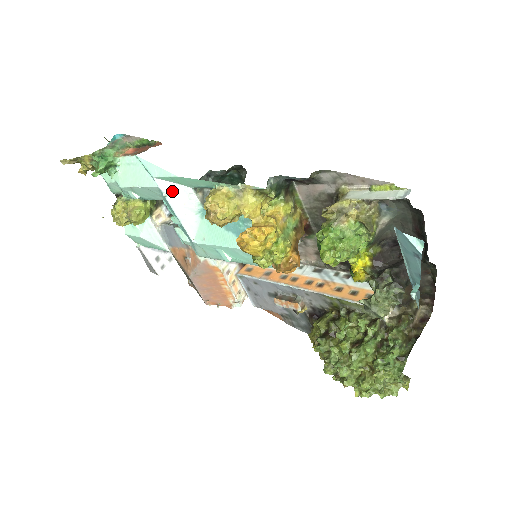
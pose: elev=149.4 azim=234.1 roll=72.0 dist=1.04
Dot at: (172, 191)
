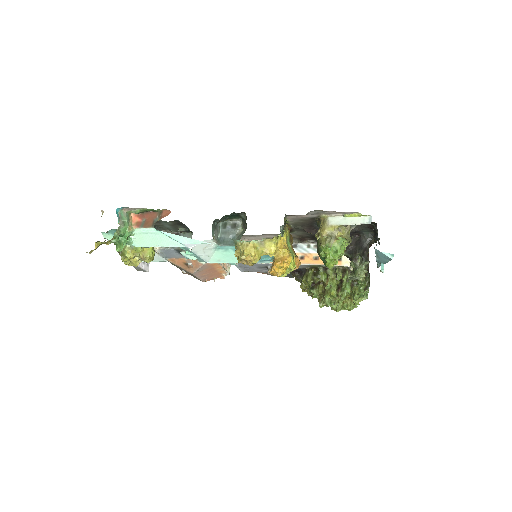
Dot at: (196, 245)
